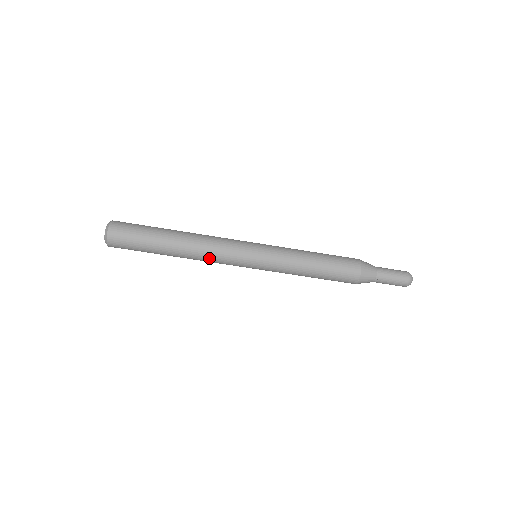
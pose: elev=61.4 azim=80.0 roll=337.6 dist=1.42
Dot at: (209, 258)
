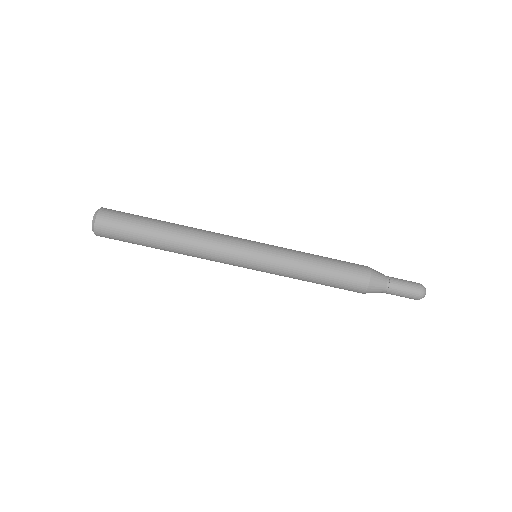
Dot at: (205, 253)
